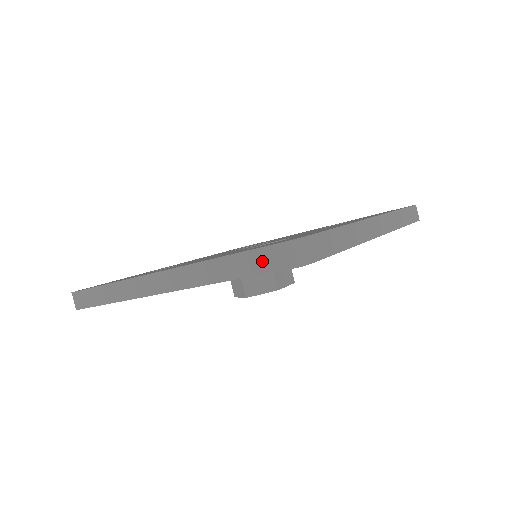
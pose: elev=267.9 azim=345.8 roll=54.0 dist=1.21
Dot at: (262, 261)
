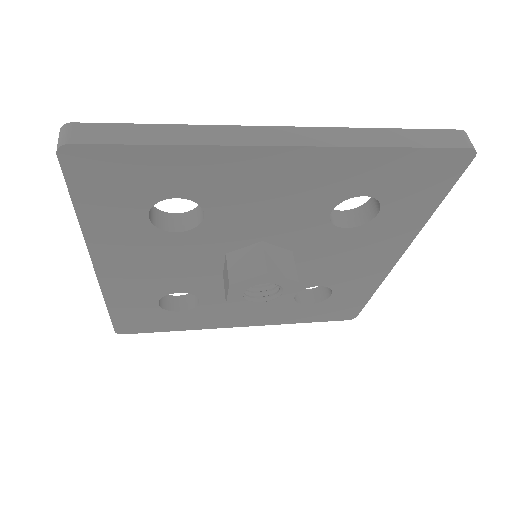
Dot at: (435, 138)
